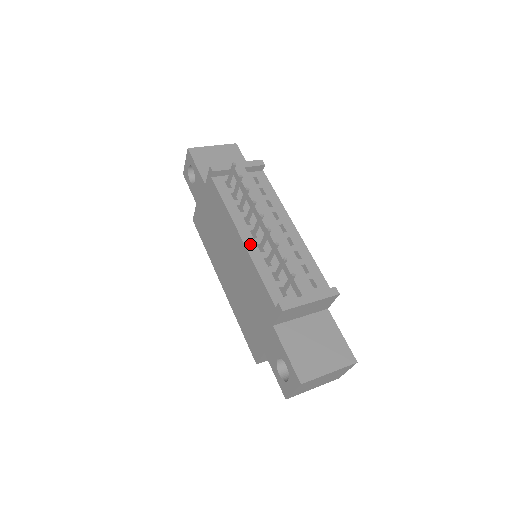
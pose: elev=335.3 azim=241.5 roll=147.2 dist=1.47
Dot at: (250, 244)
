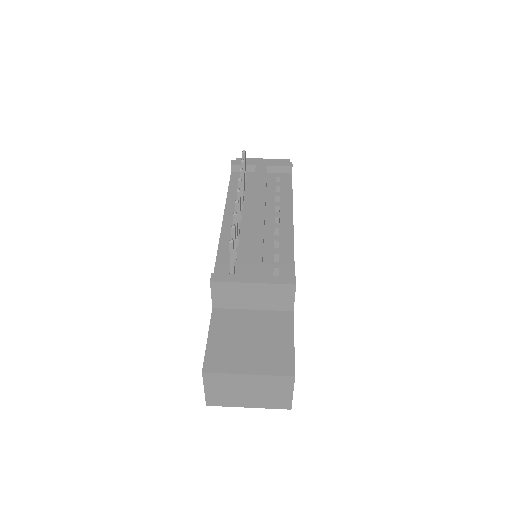
Dot at: (228, 225)
